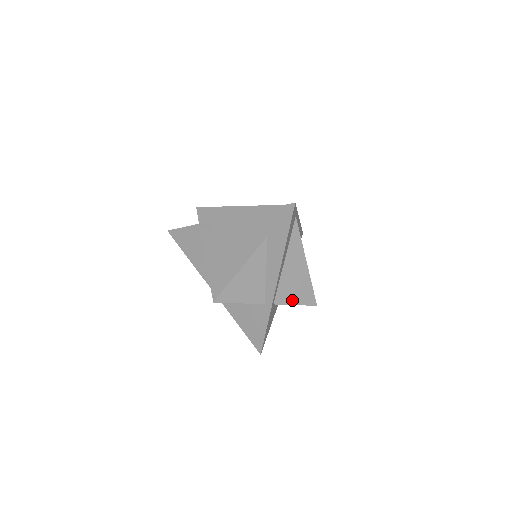
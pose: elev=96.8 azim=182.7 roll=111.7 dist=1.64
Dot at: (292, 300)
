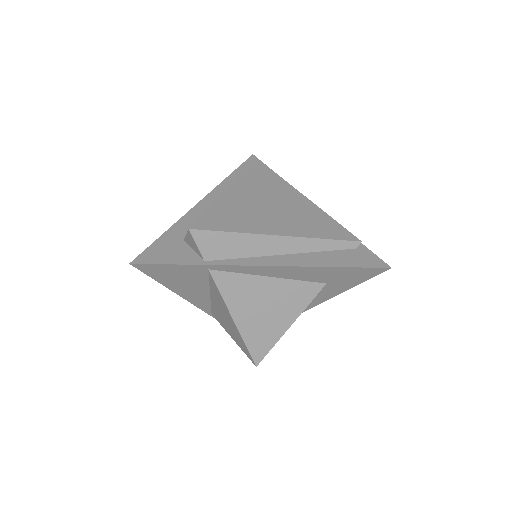
Dot at: occluded
